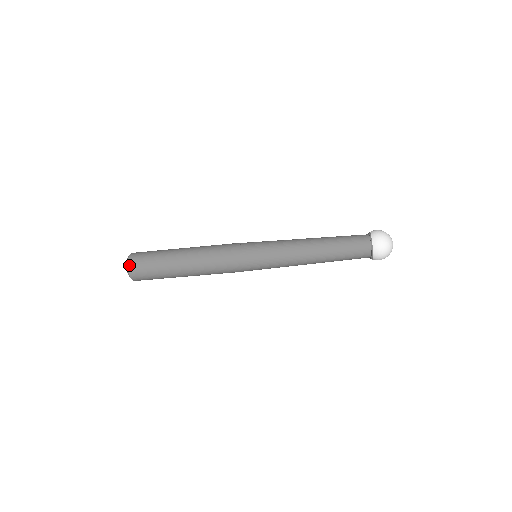
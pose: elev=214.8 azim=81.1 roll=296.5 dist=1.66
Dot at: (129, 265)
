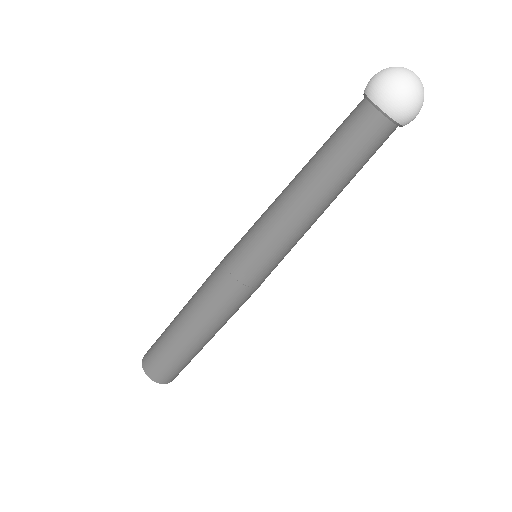
Dot at: (147, 373)
